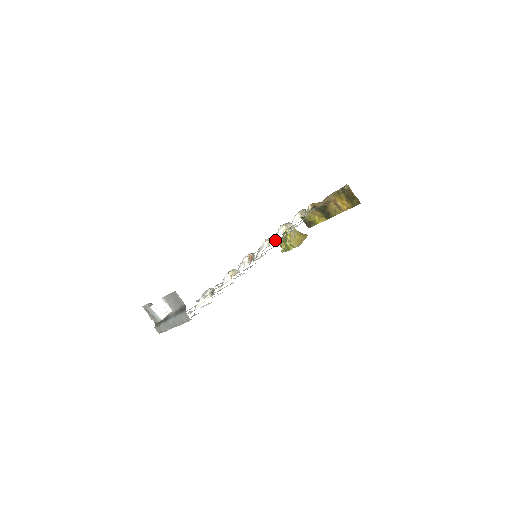
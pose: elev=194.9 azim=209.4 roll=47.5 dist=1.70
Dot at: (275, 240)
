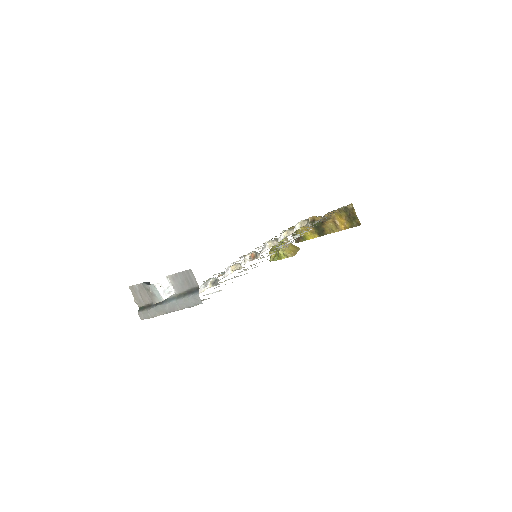
Dot at: (279, 243)
